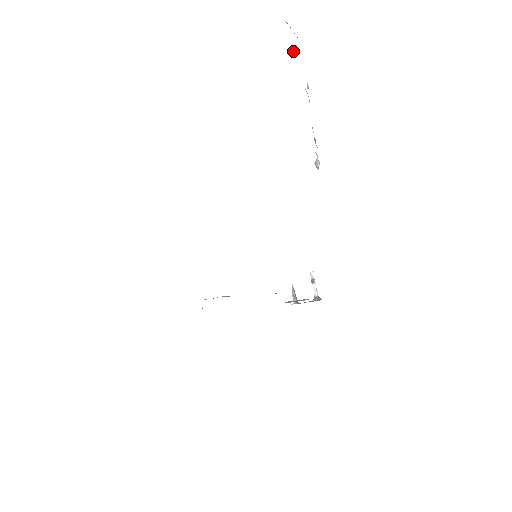
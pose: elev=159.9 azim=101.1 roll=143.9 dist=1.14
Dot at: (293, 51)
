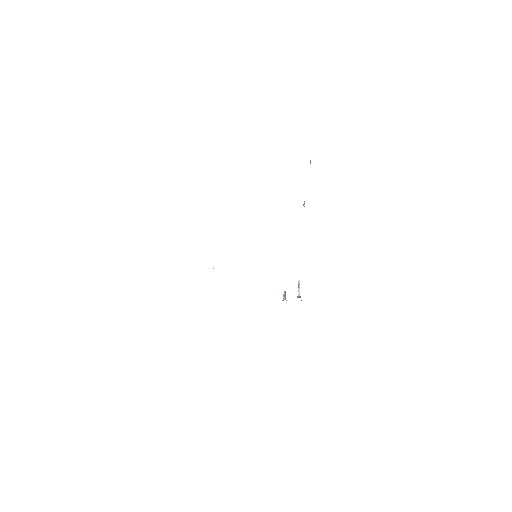
Dot at: occluded
